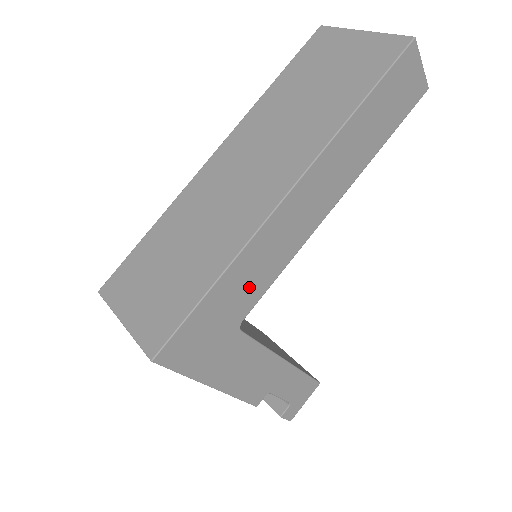
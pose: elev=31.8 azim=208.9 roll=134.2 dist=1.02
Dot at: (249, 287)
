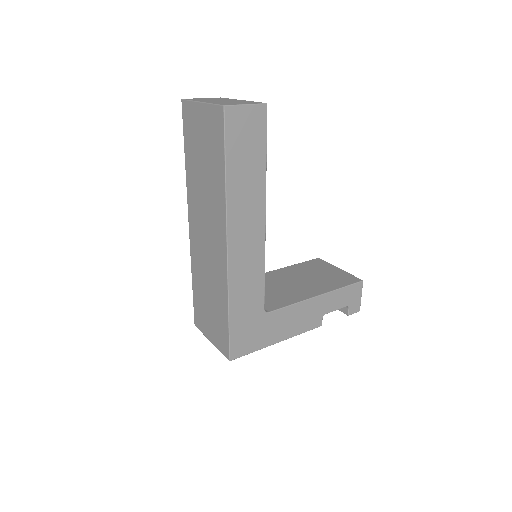
Dot at: (251, 296)
